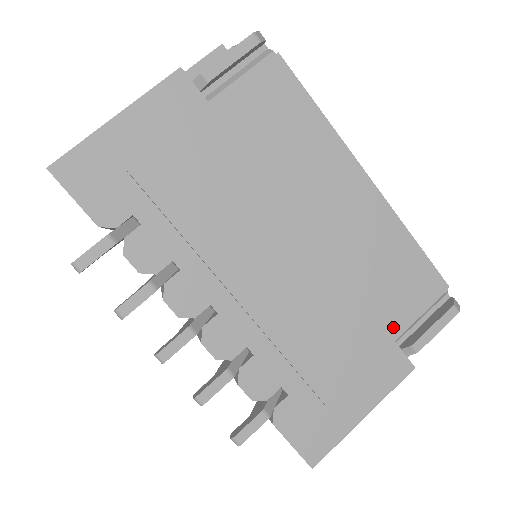
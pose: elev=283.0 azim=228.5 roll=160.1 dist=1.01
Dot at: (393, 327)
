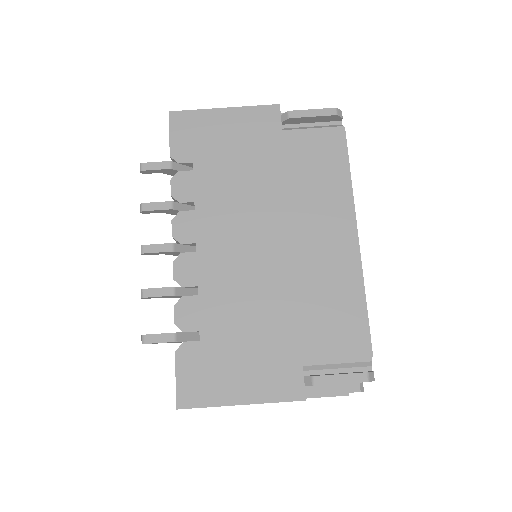
Dot at: (307, 351)
